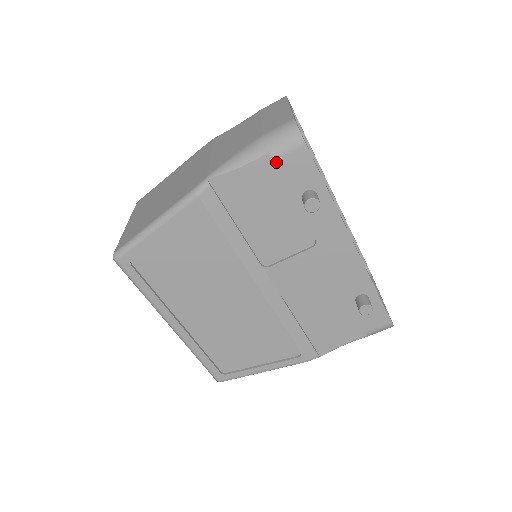
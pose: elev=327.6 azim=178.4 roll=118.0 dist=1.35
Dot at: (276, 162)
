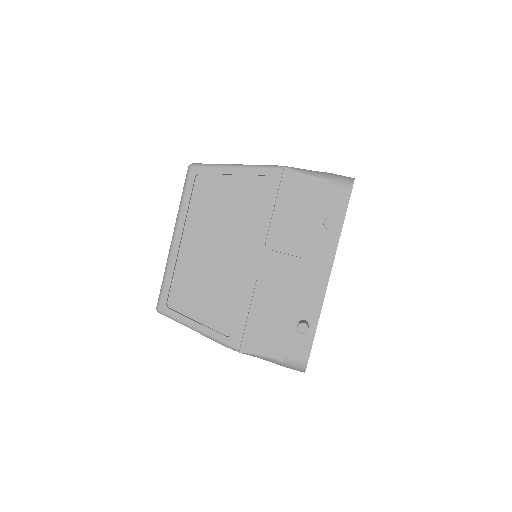
Dot at: (328, 187)
